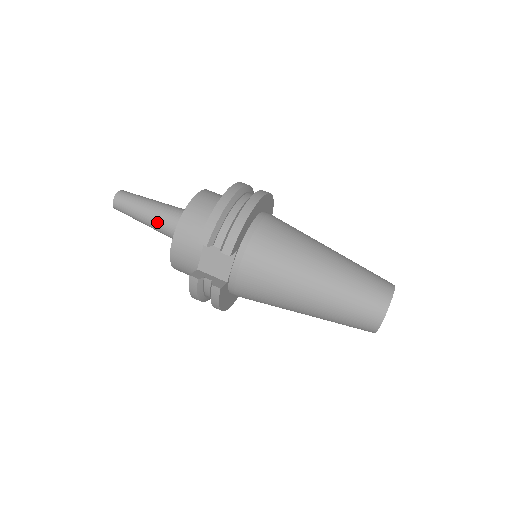
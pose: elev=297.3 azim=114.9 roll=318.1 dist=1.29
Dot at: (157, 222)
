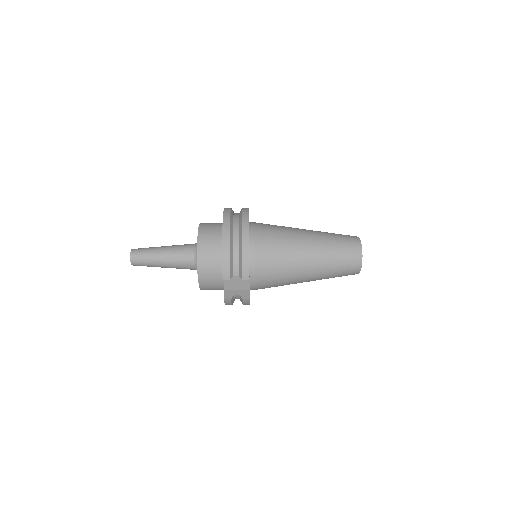
Dot at: (174, 265)
